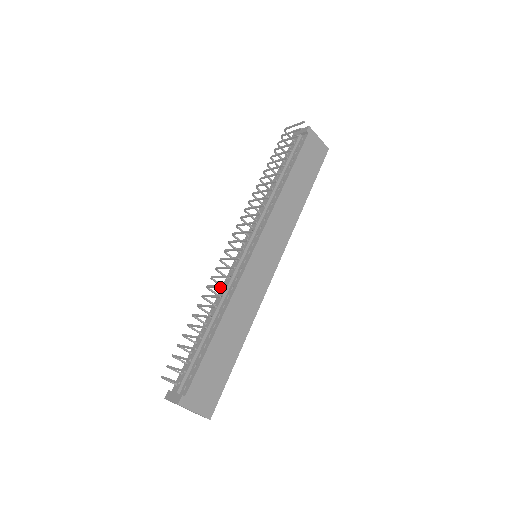
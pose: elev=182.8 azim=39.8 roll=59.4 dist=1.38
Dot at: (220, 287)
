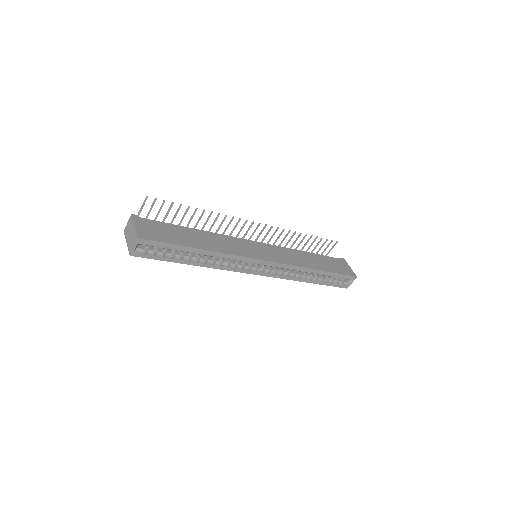
Dot at: (216, 218)
